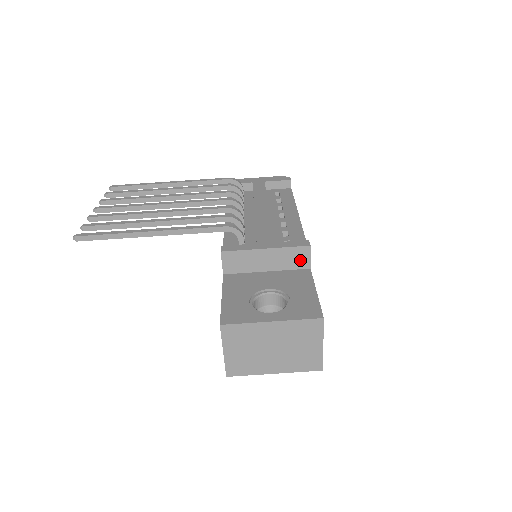
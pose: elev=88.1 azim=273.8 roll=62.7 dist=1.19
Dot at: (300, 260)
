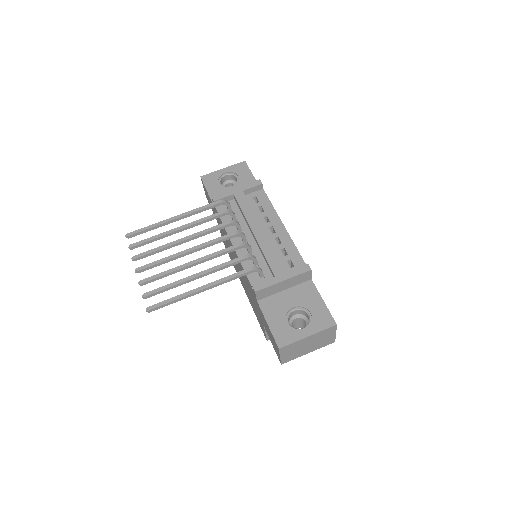
Dot at: (305, 278)
